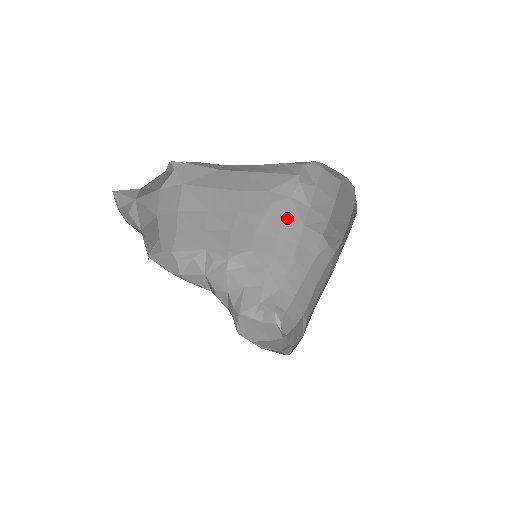
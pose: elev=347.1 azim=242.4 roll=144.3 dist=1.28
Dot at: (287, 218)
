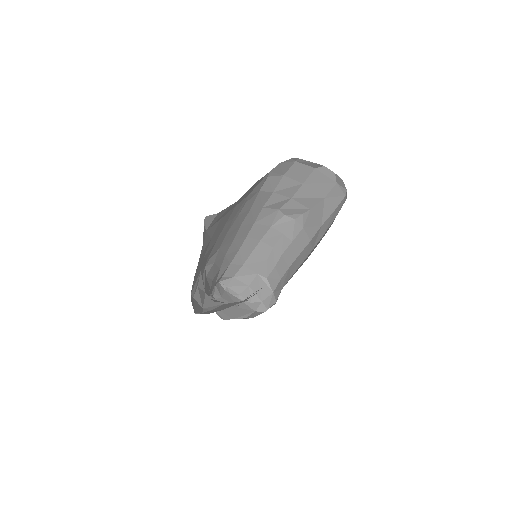
Dot at: (251, 208)
